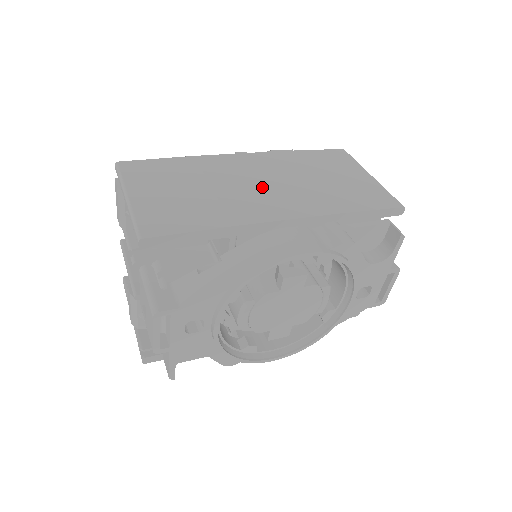
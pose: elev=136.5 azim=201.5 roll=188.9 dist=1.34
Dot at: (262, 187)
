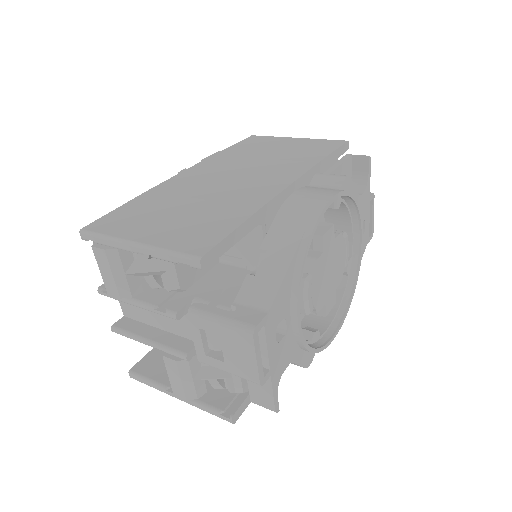
Dot at: (238, 179)
